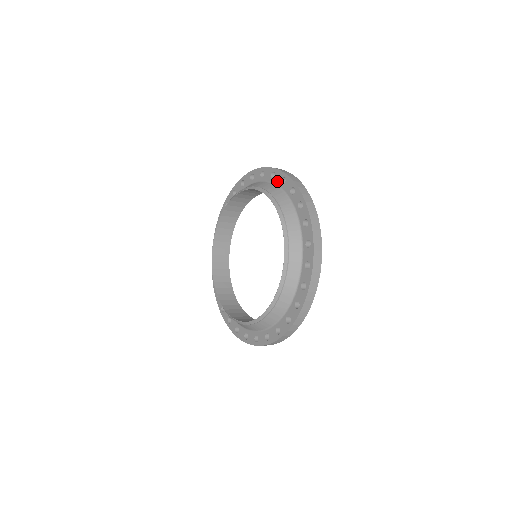
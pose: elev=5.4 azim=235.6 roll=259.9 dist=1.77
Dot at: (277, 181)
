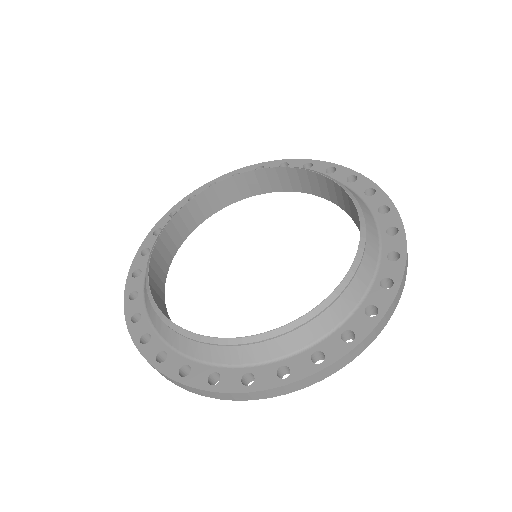
Dot at: occluded
